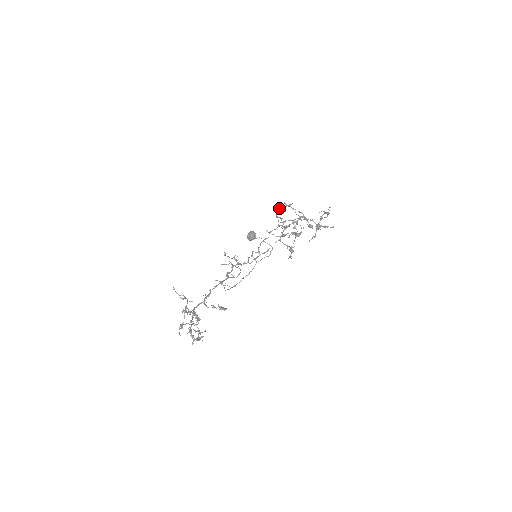
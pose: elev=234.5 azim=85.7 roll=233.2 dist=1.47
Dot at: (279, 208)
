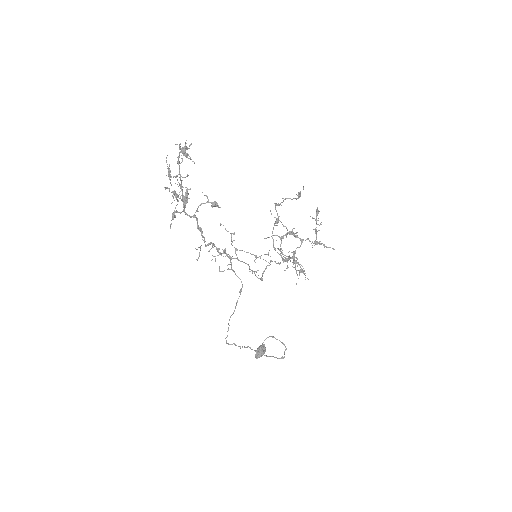
Dot at: (273, 227)
